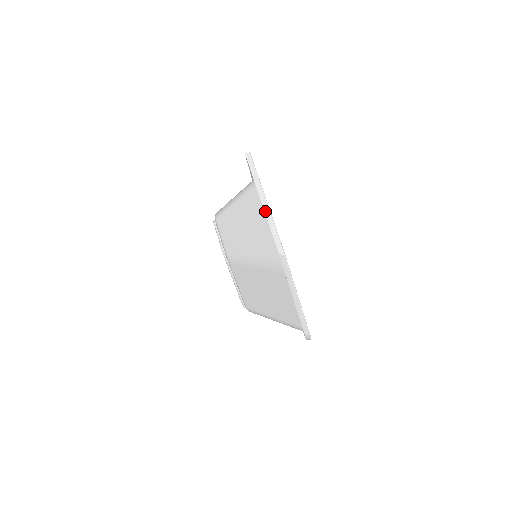
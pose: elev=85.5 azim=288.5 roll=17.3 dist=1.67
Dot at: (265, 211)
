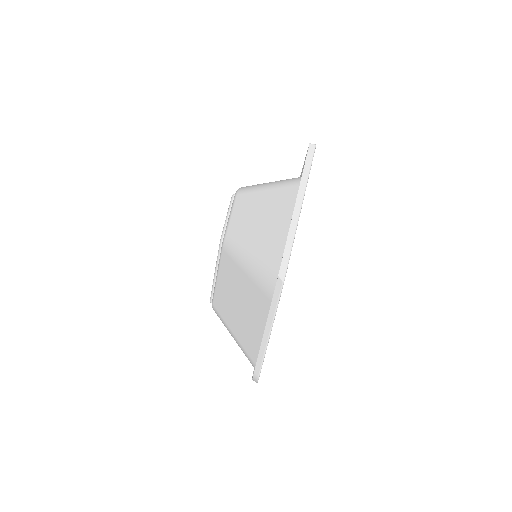
Dot at: (292, 219)
